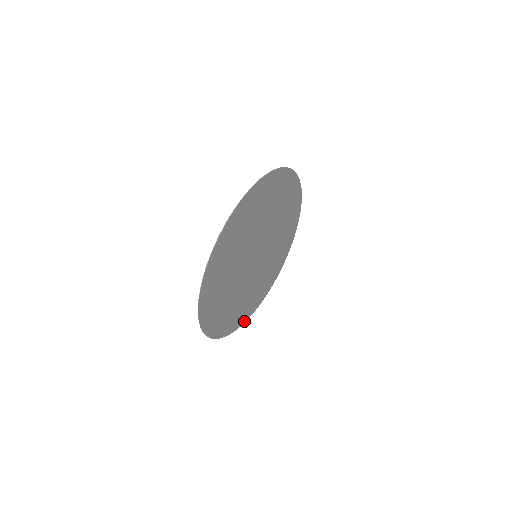
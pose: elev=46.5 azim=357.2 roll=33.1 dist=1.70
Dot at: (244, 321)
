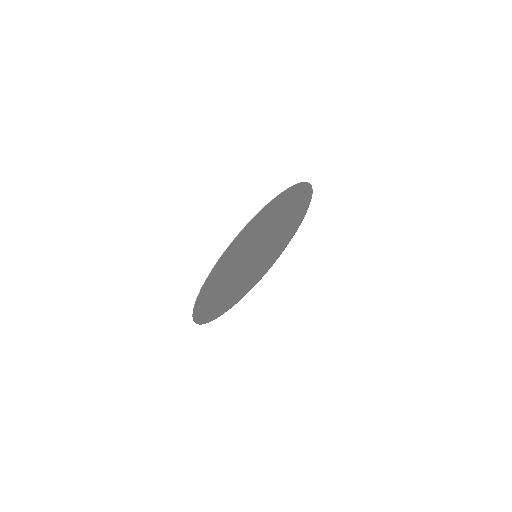
Dot at: (263, 275)
